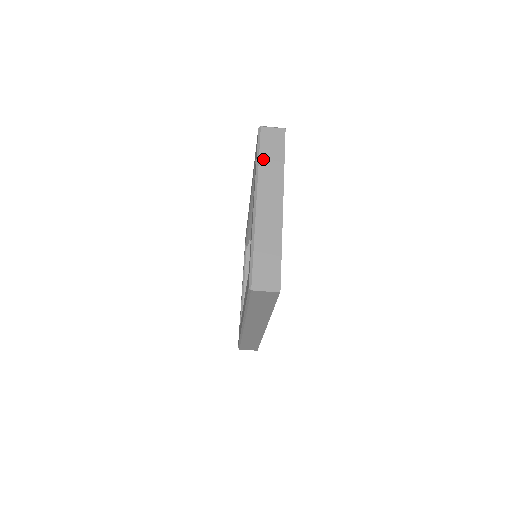
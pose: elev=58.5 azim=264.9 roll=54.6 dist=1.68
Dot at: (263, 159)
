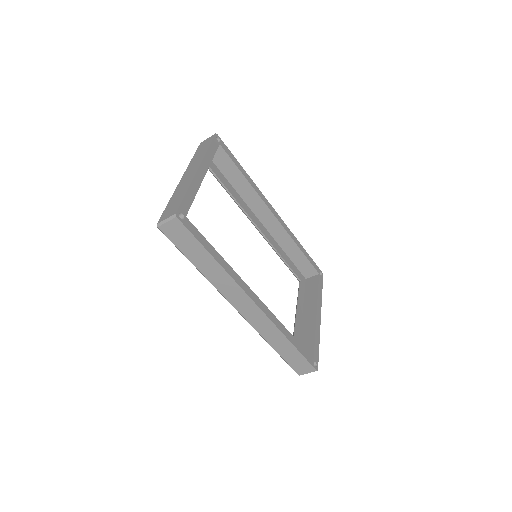
Dot at: (195, 156)
